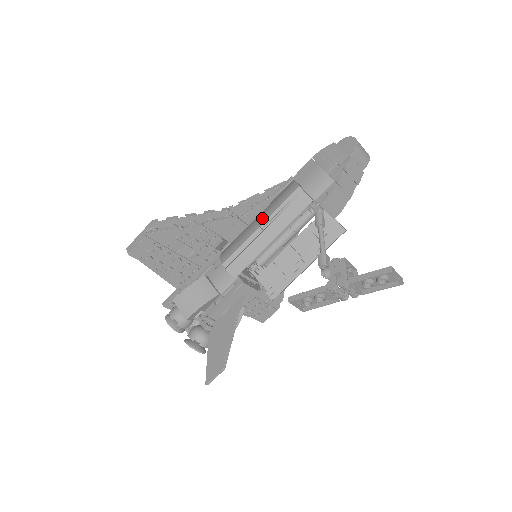
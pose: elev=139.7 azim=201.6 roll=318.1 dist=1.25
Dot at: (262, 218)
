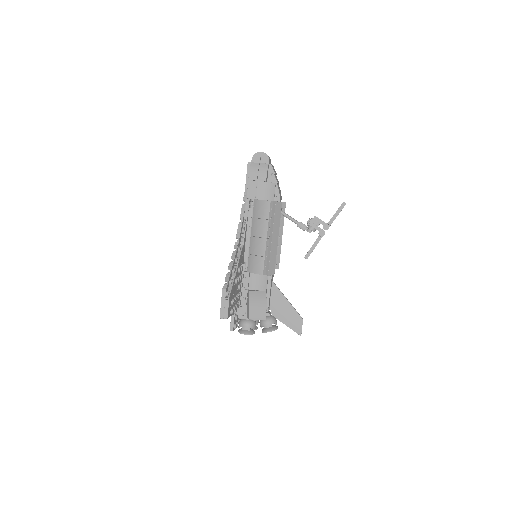
Dot at: (262, 233)
